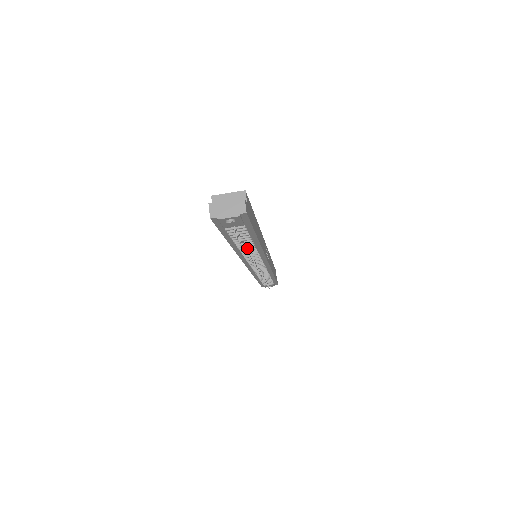
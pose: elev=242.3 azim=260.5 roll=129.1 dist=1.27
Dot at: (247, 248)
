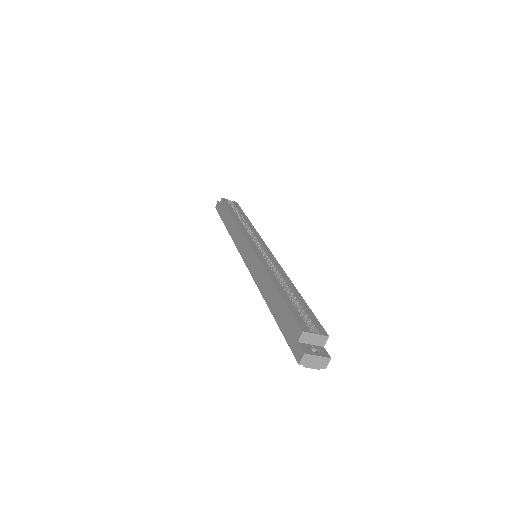
Dot at: occluded
